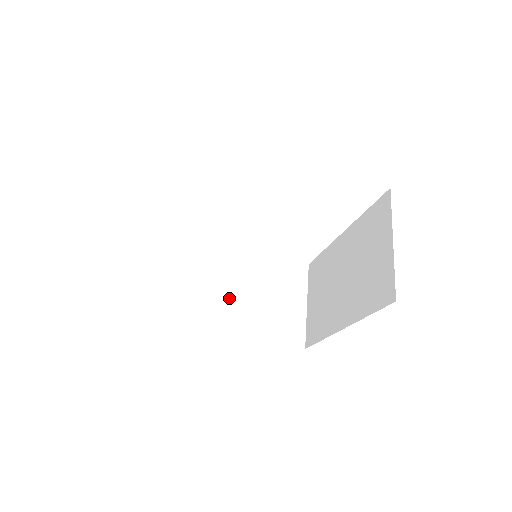
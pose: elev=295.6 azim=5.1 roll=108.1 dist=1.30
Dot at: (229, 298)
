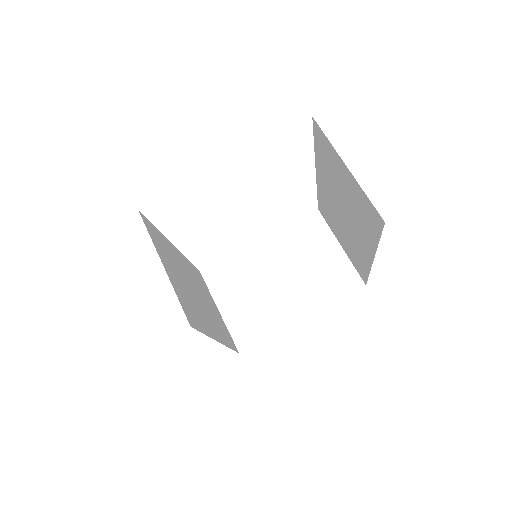
Dot at: (272, 293)
